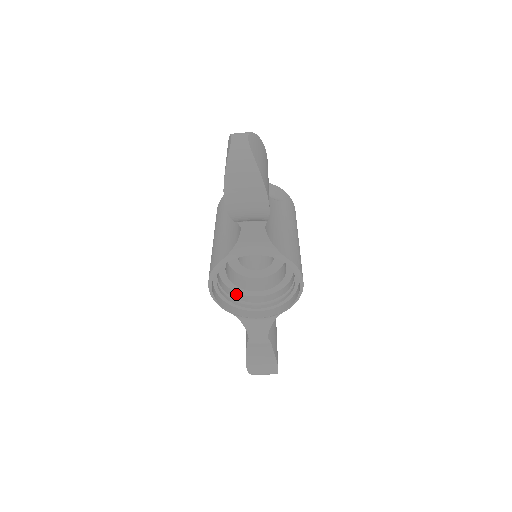
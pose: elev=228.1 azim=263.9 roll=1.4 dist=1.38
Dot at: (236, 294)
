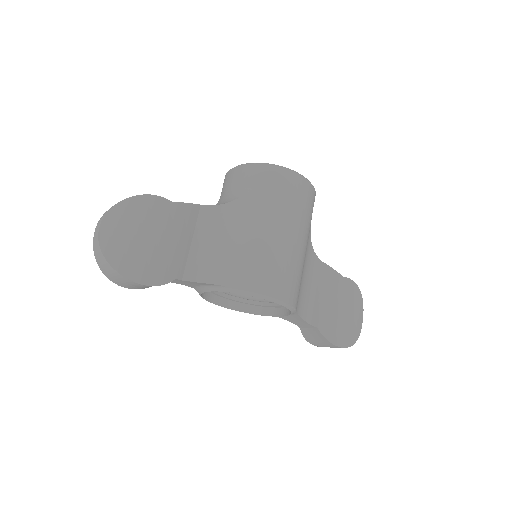
Dot at: occluded
